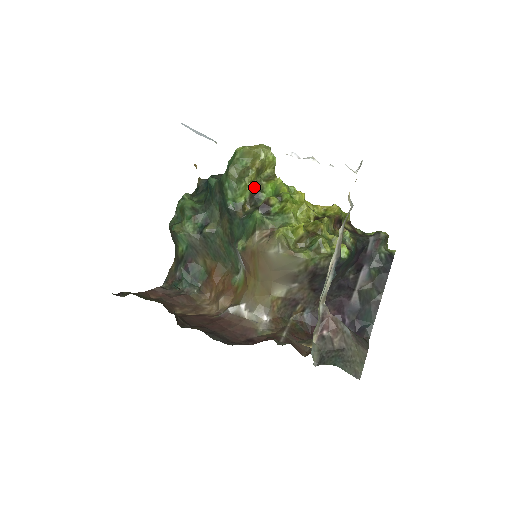
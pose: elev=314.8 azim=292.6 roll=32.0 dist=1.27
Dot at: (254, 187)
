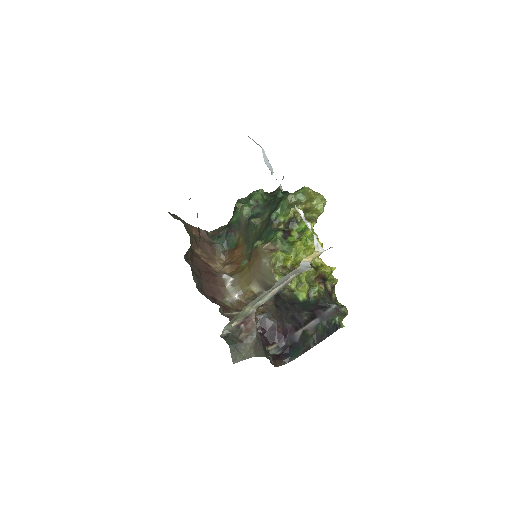
Dot at: (295, 217)
